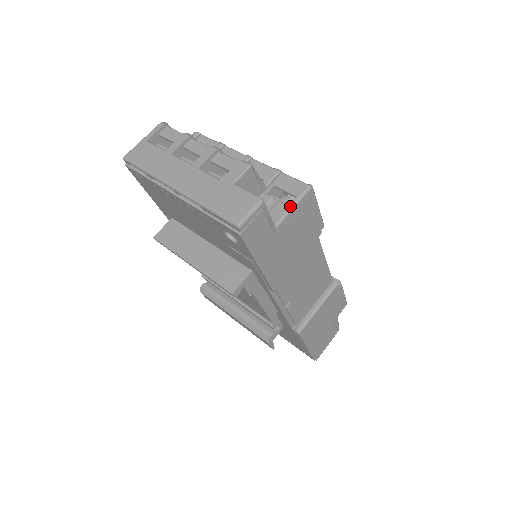
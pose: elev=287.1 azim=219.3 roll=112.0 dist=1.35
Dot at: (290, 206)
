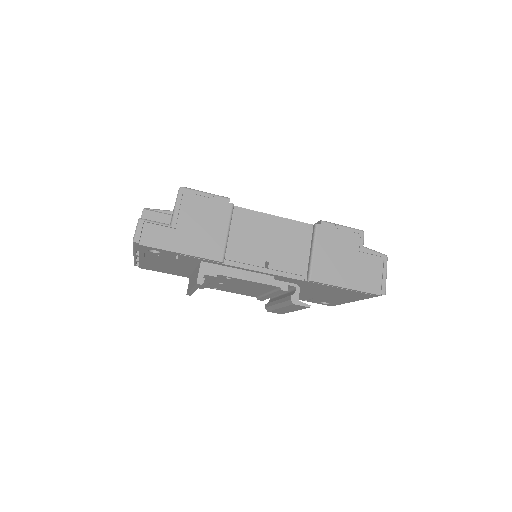
Dot at: (174, 208)
